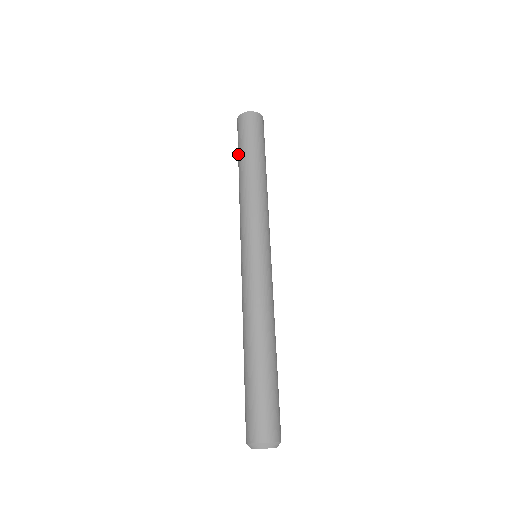
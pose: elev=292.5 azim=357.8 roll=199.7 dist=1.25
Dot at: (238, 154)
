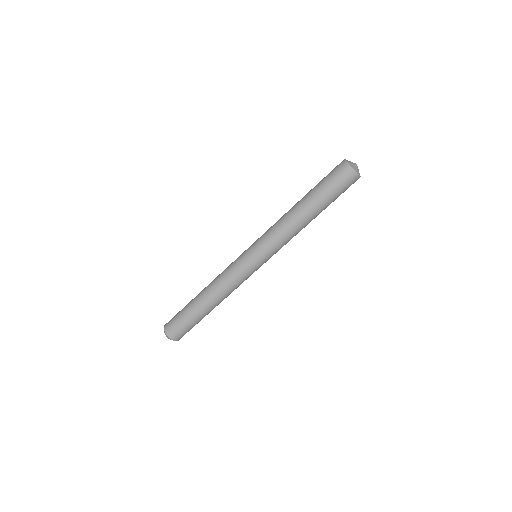
Dot at: occluded
